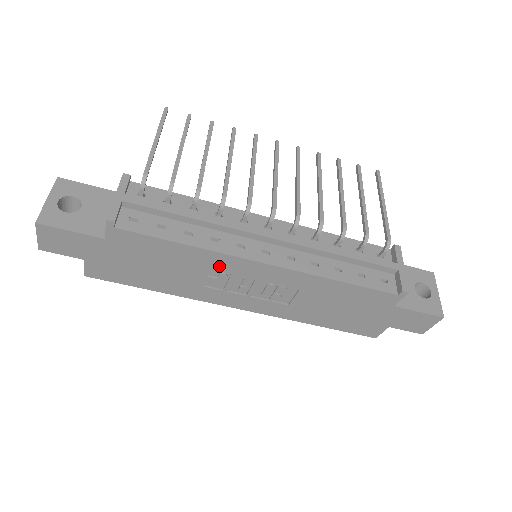
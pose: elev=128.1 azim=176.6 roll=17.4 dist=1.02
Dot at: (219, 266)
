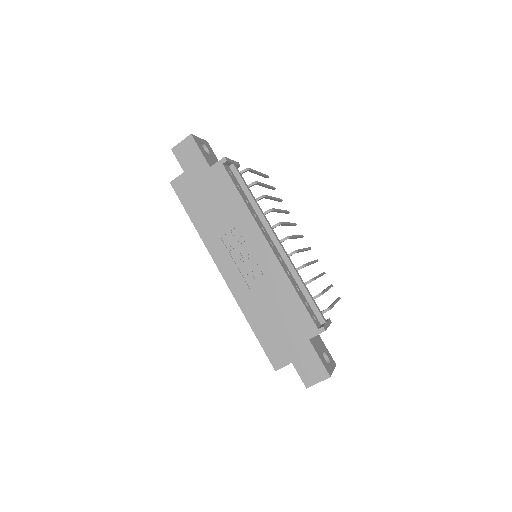
Dot at: (244, 228)
